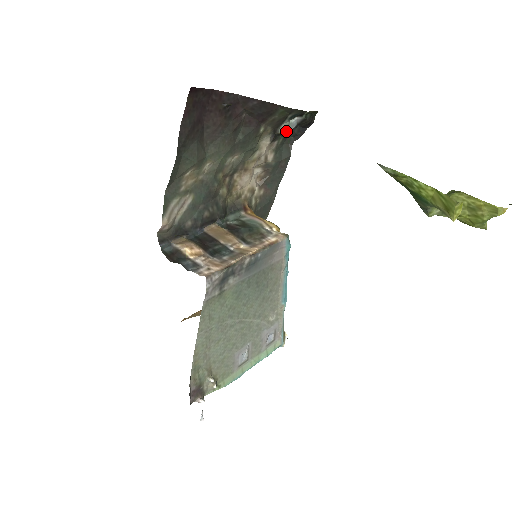
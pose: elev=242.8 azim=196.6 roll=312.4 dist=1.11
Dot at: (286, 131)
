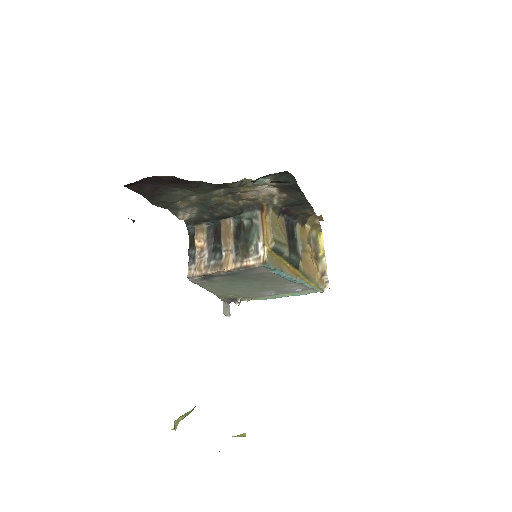
Dot at: (262, 183)
